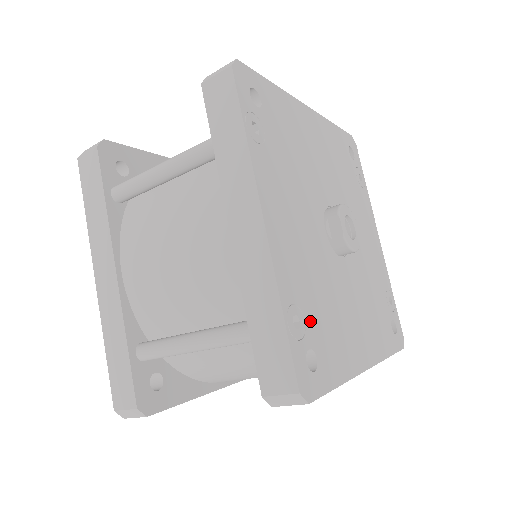
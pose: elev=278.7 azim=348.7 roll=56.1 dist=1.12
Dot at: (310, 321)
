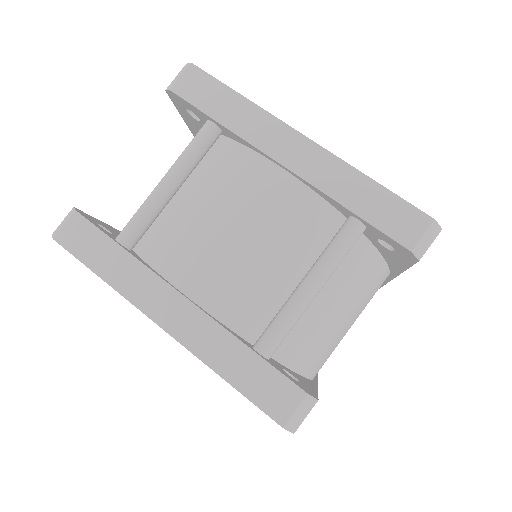
Dot at: occluded
